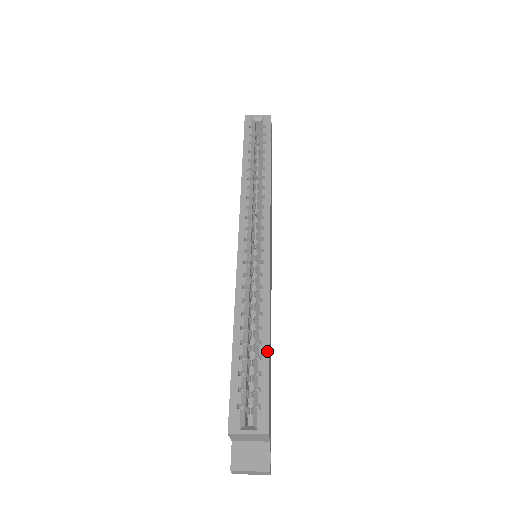
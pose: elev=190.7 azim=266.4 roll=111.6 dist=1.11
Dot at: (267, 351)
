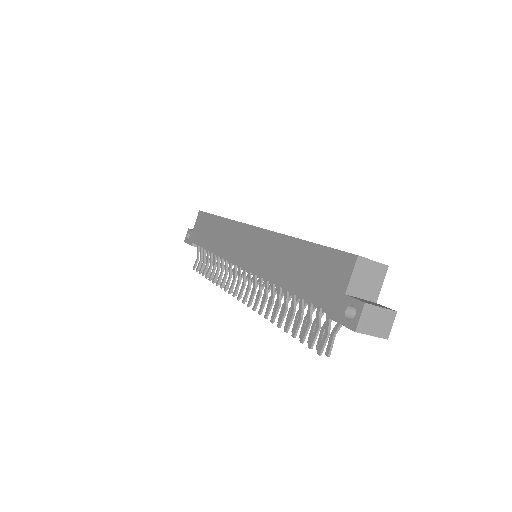
Dot at: occluded
